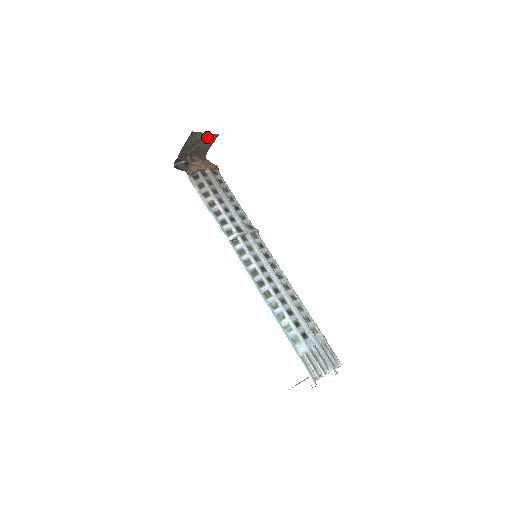
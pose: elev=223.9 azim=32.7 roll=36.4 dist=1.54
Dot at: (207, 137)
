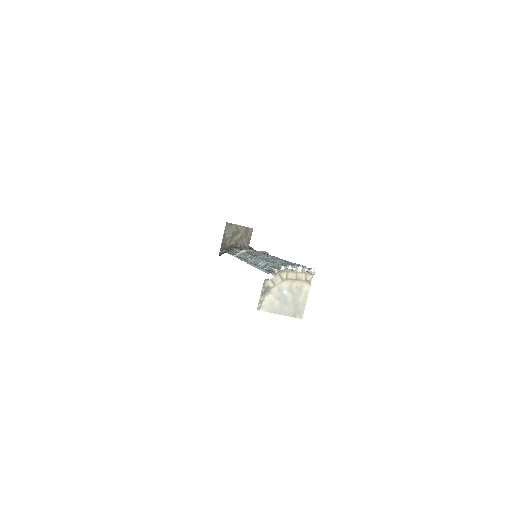
Dot at: (243, 230)
